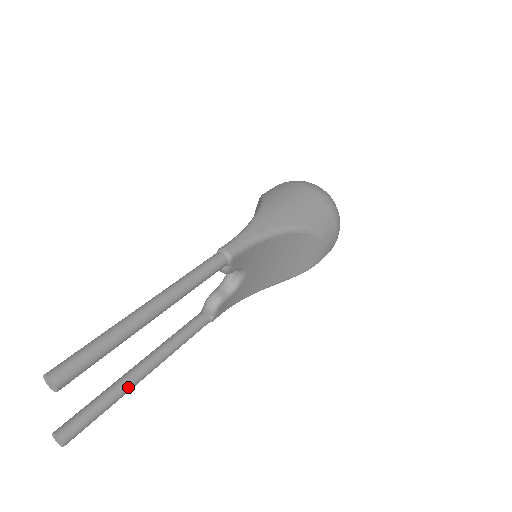
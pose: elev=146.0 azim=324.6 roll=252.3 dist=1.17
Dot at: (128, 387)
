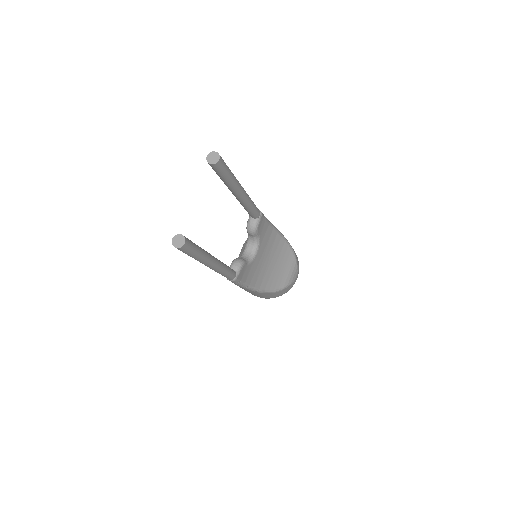
Dot at: (208, 255)
